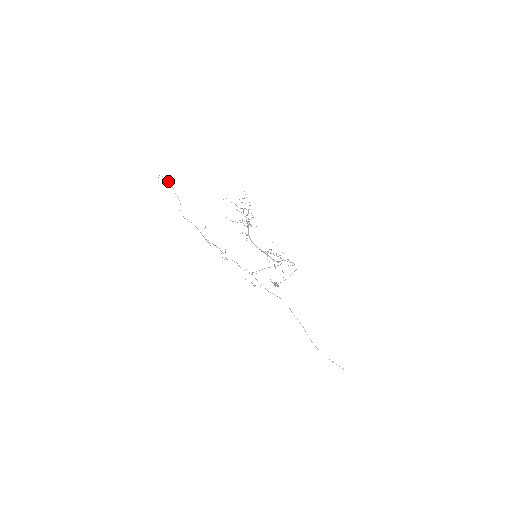
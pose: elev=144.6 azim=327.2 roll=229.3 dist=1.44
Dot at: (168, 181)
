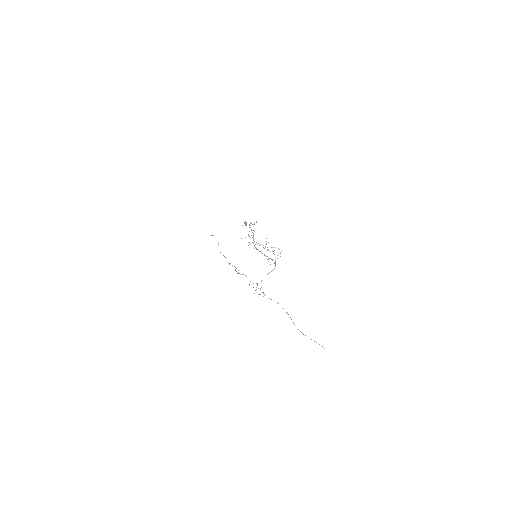
Dot at: occluded
